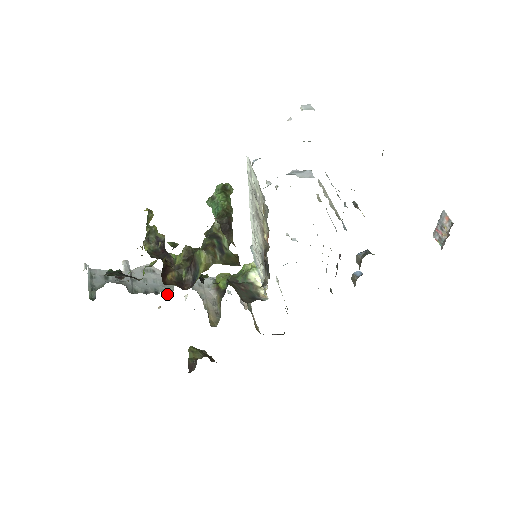
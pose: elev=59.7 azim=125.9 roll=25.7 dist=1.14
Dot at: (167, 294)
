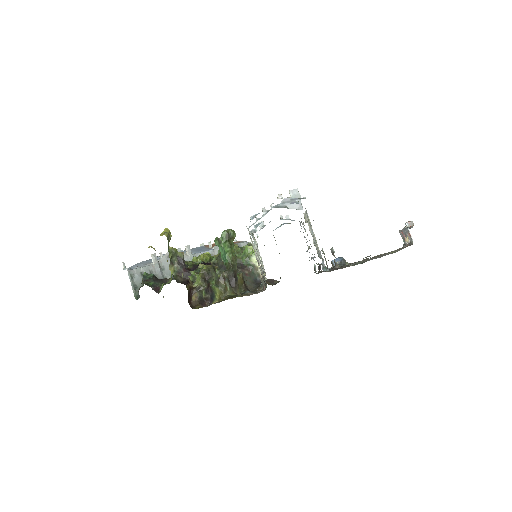
Dot at: occluded
